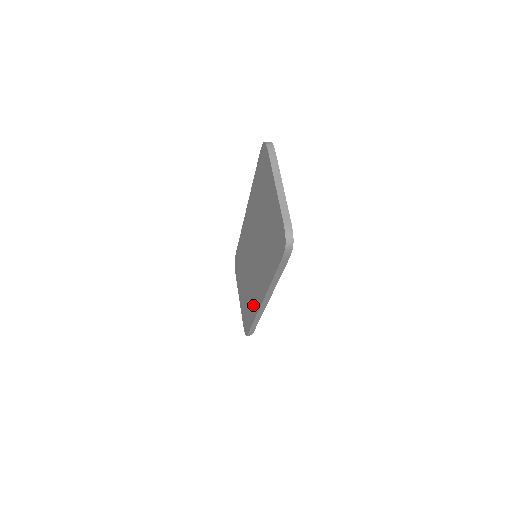
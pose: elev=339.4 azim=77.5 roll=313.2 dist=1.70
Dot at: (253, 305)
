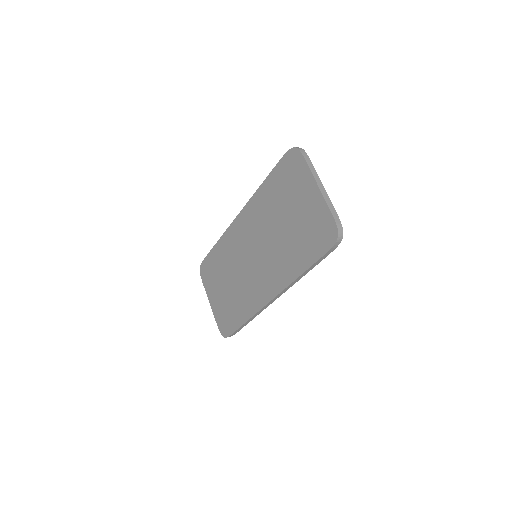
Dot at: (249, 304)
